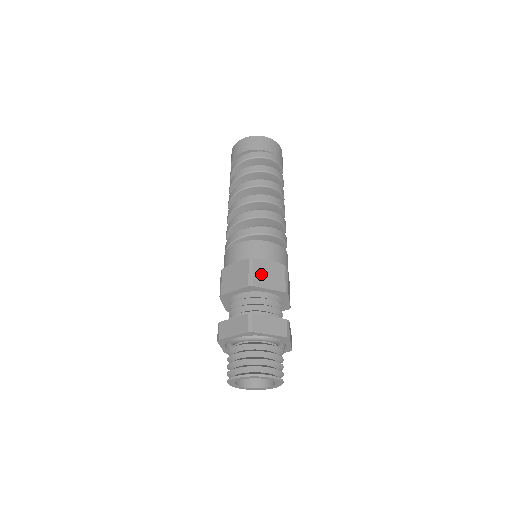
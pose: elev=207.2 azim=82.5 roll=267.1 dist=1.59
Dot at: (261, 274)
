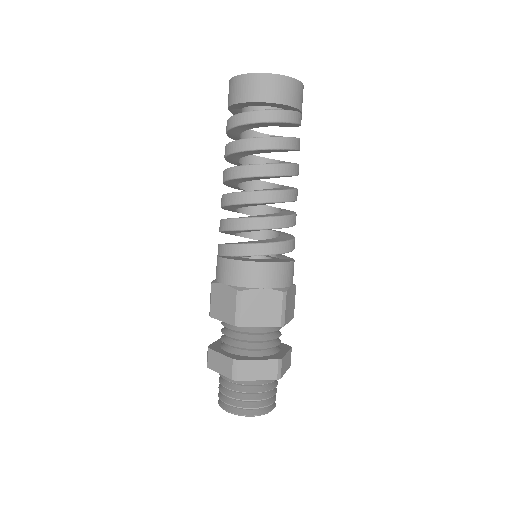
Dot at: (288, 307)
